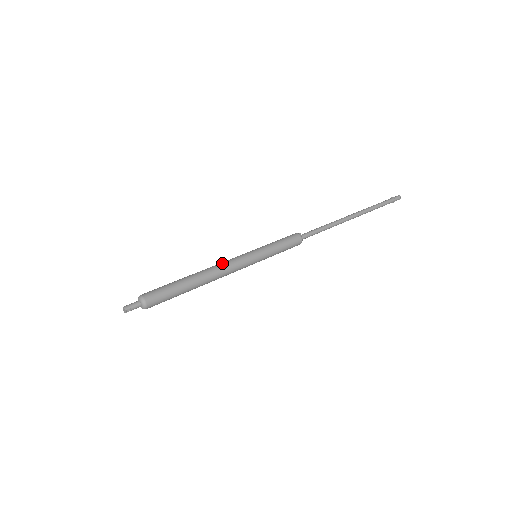
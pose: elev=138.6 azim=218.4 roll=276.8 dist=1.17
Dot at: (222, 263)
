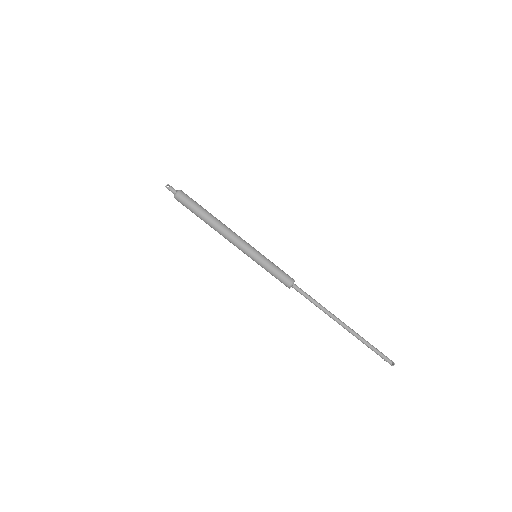
Dot at: (234, 232)
